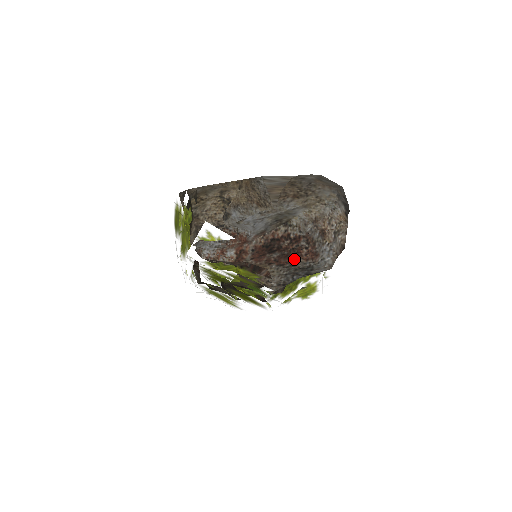
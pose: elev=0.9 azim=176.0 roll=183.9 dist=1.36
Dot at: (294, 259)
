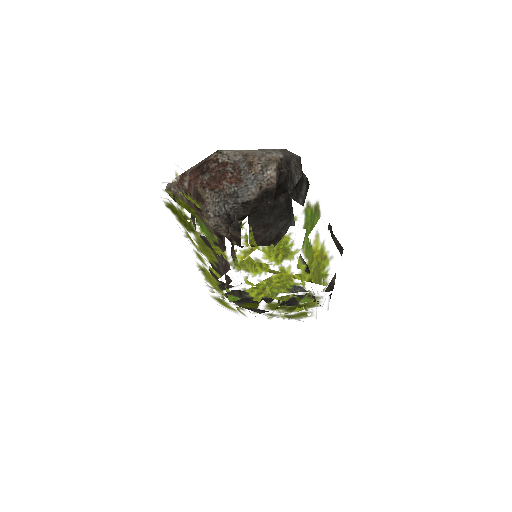
Dot at: (221, 182)
